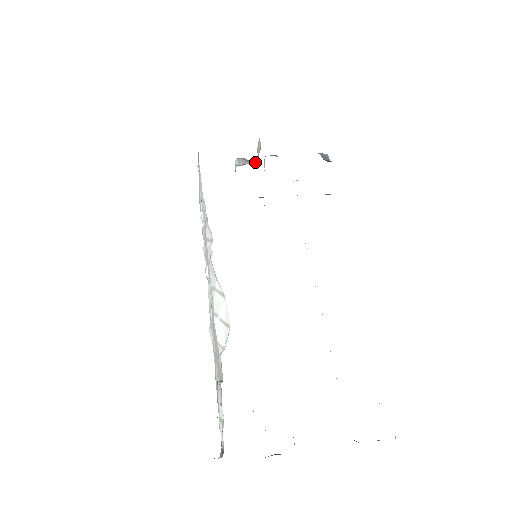
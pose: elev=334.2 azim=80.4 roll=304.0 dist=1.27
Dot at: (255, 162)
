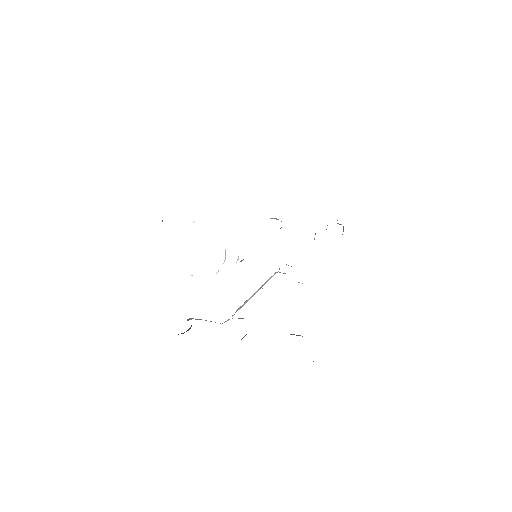
Dot at: occluded
